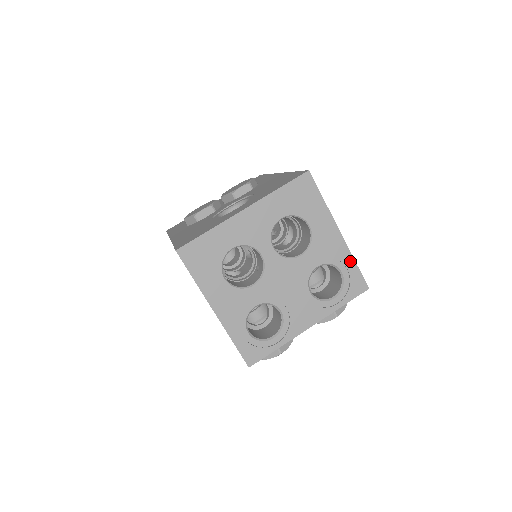
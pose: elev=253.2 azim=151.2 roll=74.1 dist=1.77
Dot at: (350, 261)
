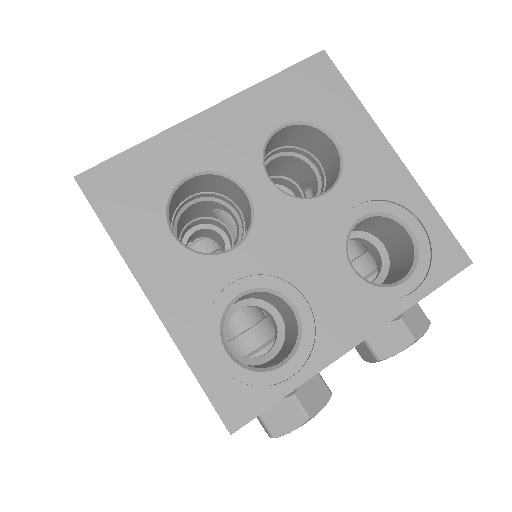
Dot at: (424, 208)
